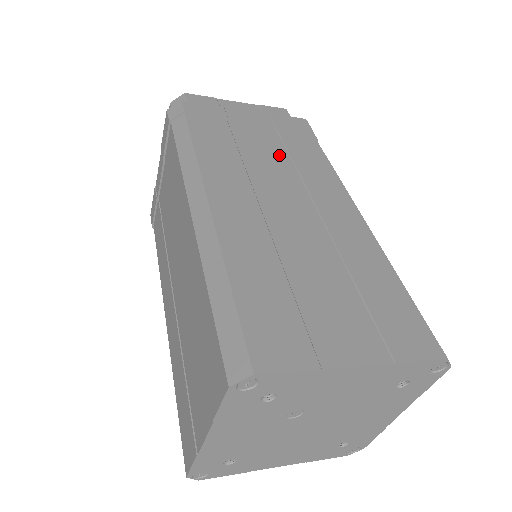
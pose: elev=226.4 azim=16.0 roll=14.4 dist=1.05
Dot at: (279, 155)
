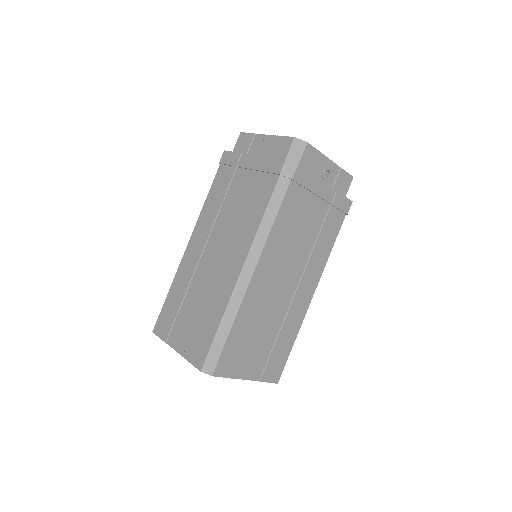
Dot at: (240, 206)
